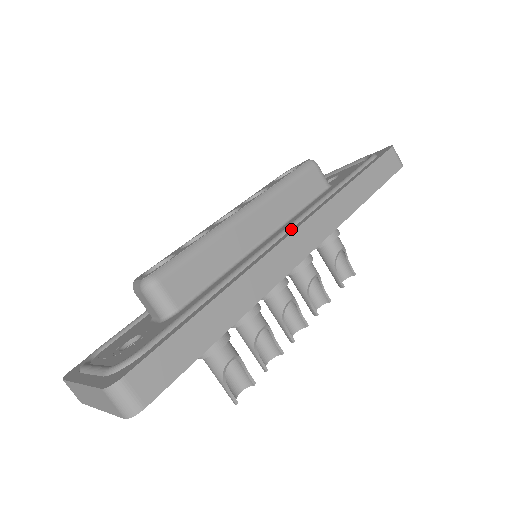
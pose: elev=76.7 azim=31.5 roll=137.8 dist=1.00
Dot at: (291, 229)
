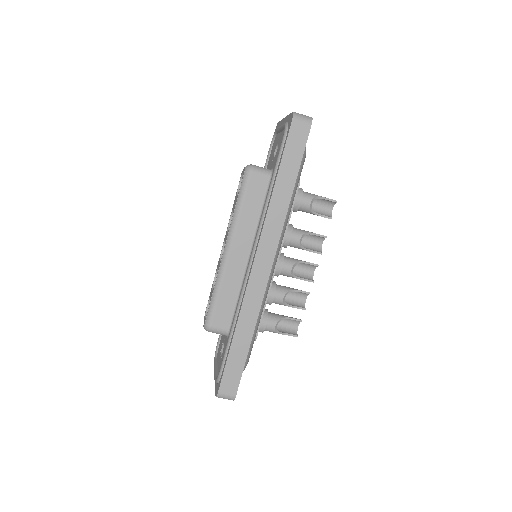
Dot at: (253, 257)
